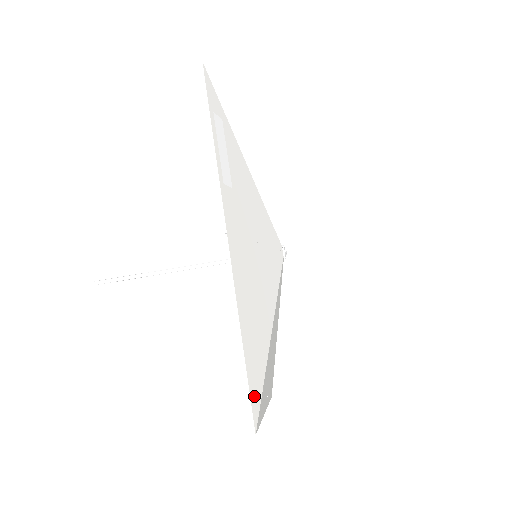
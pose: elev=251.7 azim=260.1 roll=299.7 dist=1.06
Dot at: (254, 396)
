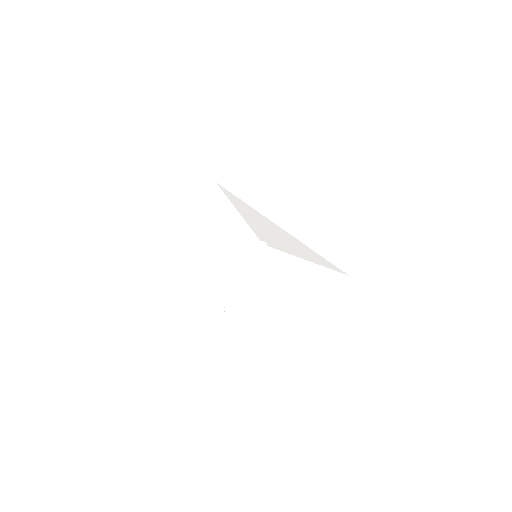
Dot at: (290, 349)
